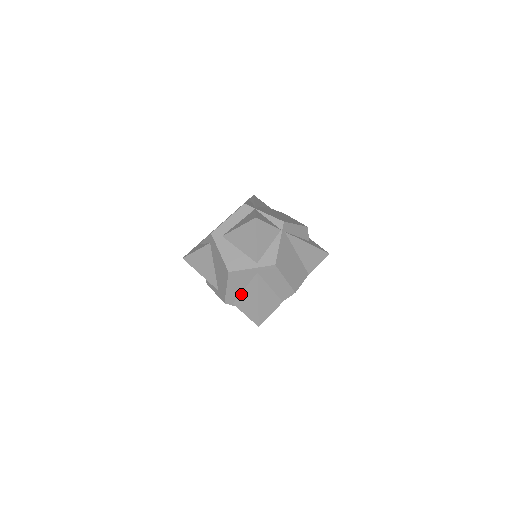
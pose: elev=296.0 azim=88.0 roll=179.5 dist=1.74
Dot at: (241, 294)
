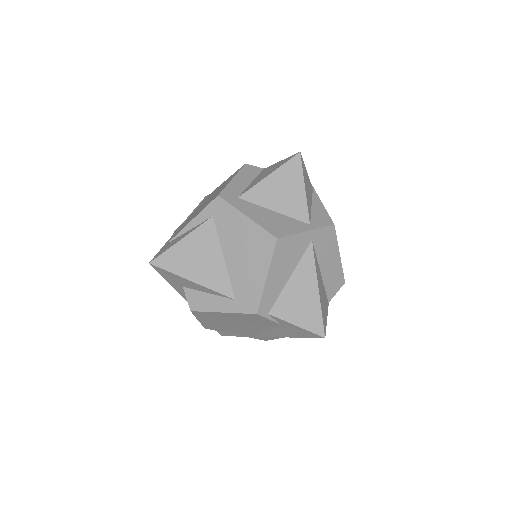
Dot at: (284, 289)
